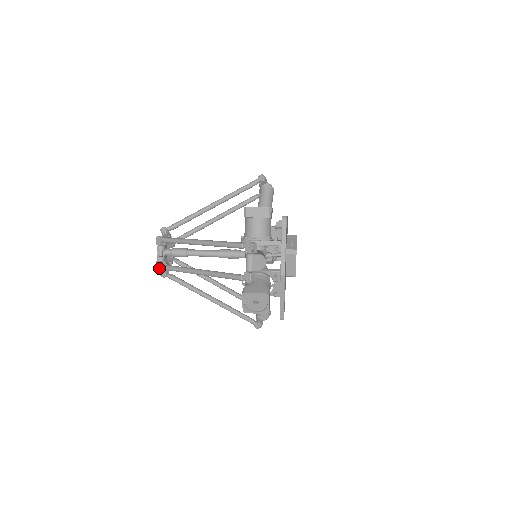
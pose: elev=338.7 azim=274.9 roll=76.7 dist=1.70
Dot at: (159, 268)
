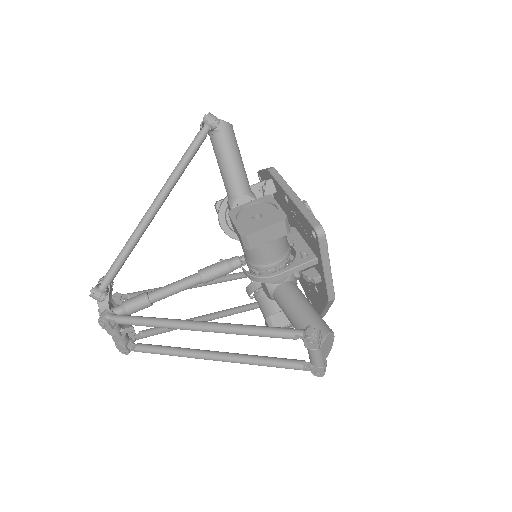
Dot at: (127, 353)
